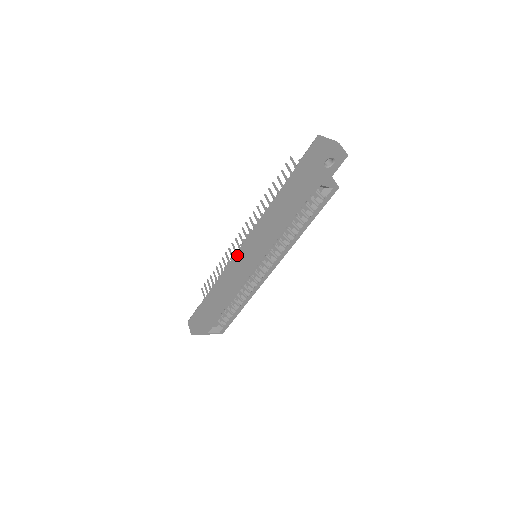
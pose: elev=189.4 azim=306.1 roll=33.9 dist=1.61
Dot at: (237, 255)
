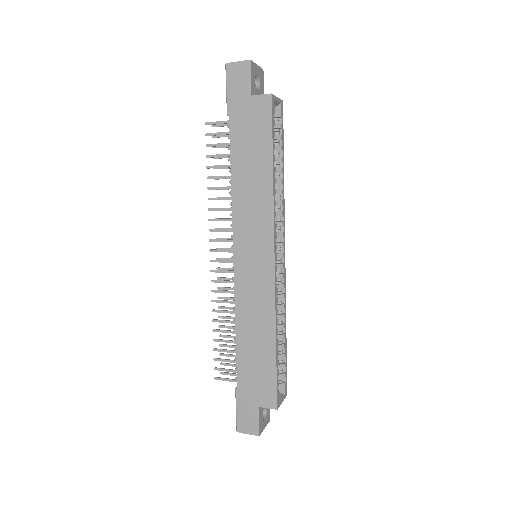
Dot at: (238, 273)
